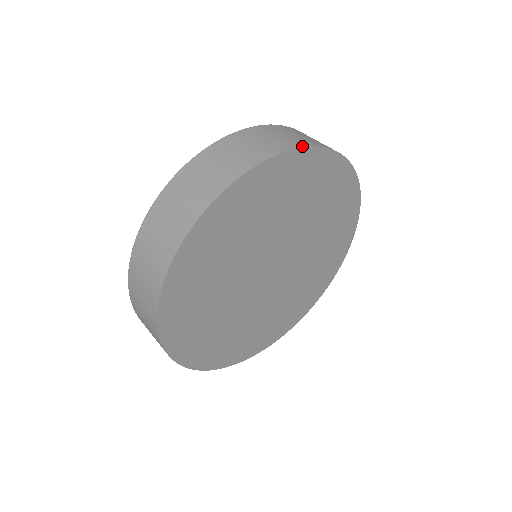
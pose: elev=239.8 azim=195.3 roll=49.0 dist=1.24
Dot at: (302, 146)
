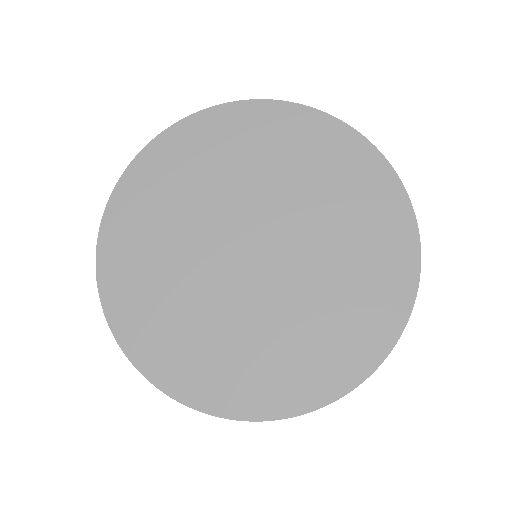
Dot at: (228, 103)
